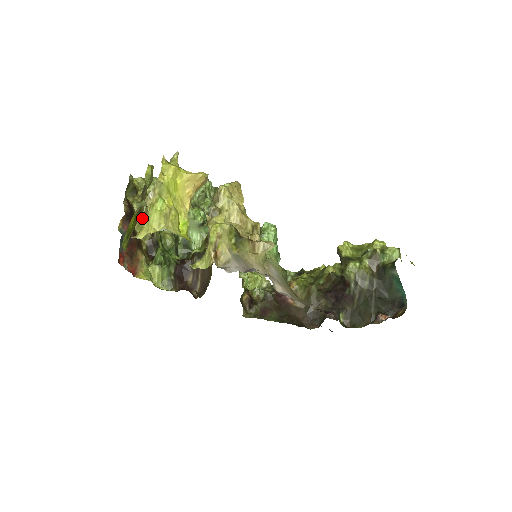
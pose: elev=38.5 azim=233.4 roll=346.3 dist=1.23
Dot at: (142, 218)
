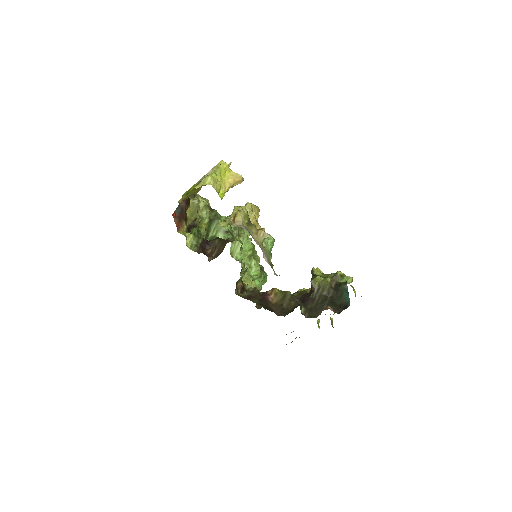
Dot at: (193, 208)
